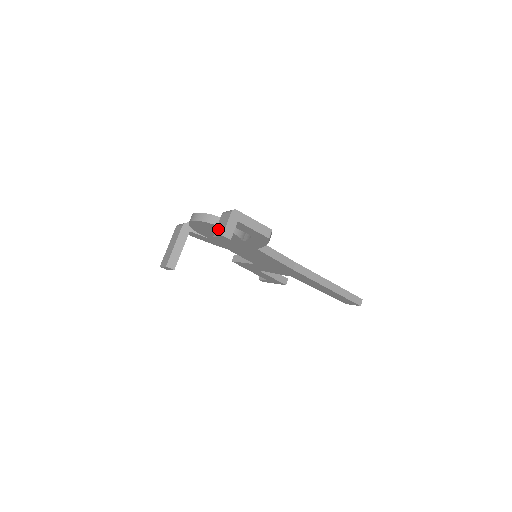
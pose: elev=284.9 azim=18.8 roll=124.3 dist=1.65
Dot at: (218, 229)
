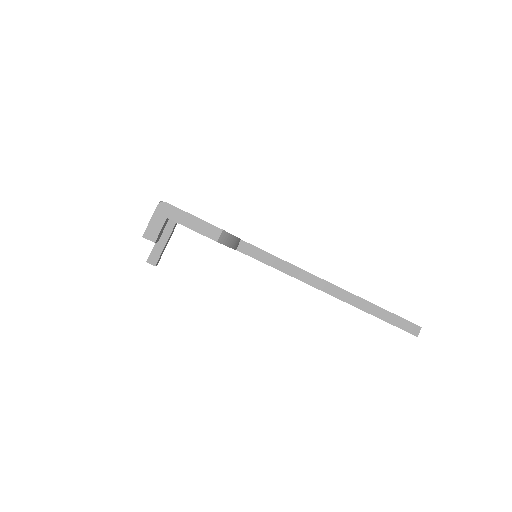
Dot at: occluded
